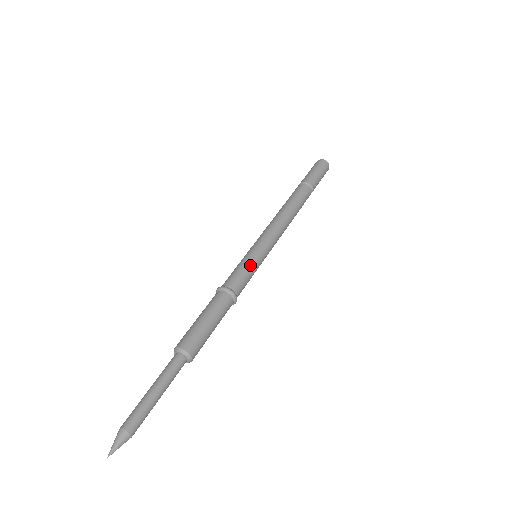
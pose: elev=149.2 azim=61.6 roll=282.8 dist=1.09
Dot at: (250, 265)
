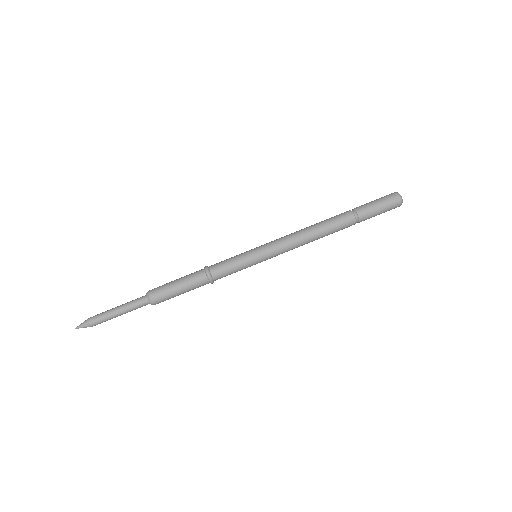
Dot at: (237, 257)
